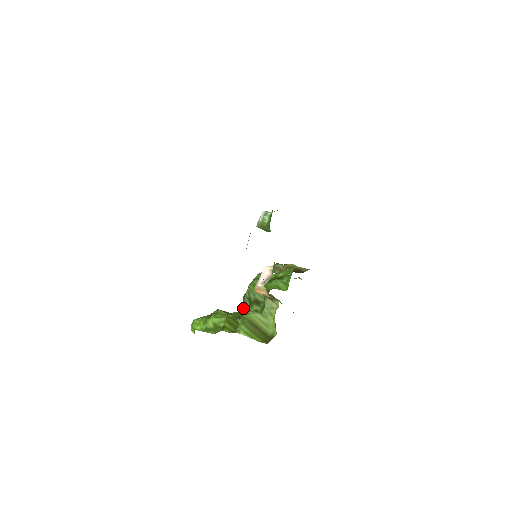
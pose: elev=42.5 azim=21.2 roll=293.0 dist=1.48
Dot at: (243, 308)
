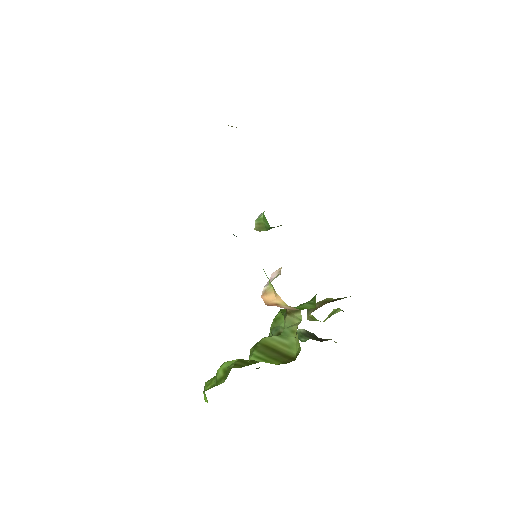
Dot at: occluded
